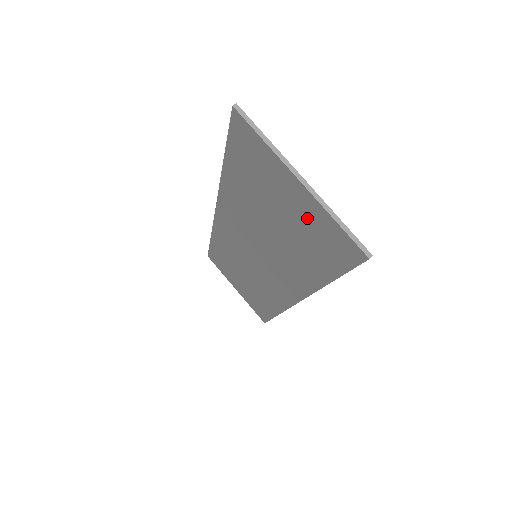
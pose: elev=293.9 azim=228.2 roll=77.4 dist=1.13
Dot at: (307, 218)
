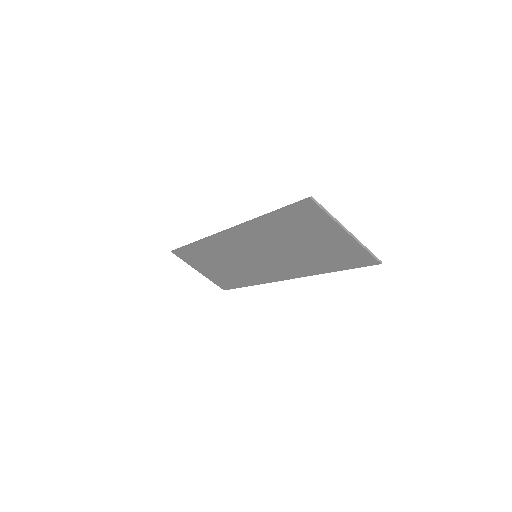
Dot at: (340, 246)
